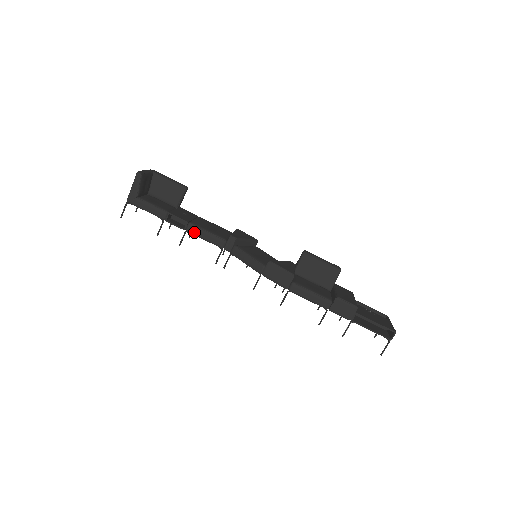
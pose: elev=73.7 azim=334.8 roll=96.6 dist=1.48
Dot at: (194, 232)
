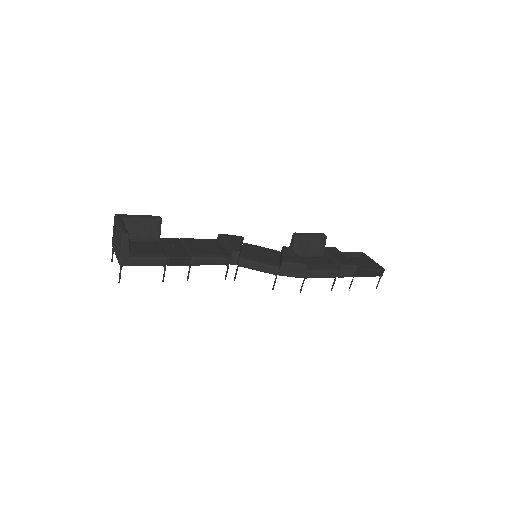
Dot at: (199, 263)
